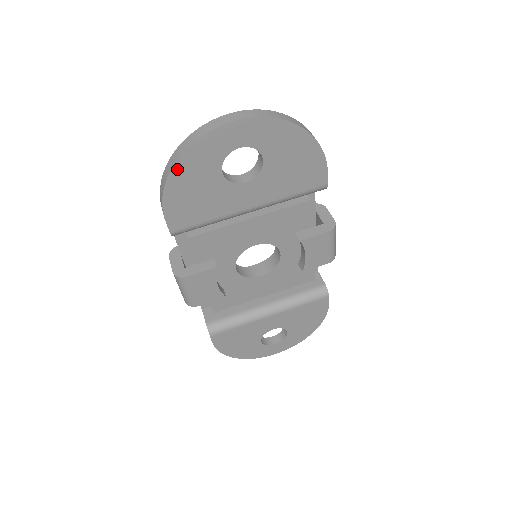
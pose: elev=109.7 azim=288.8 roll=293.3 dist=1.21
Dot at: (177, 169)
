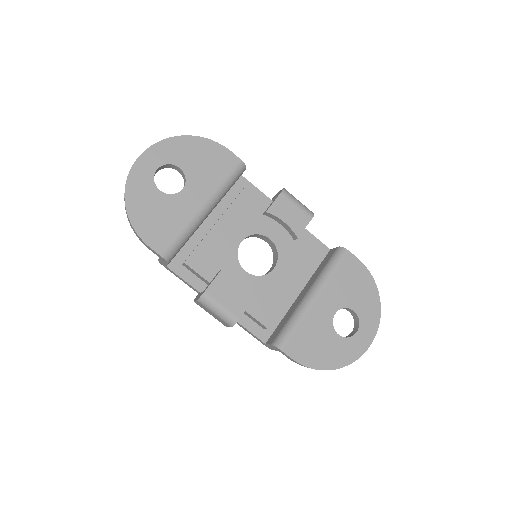
Dot at: (129, 205)
